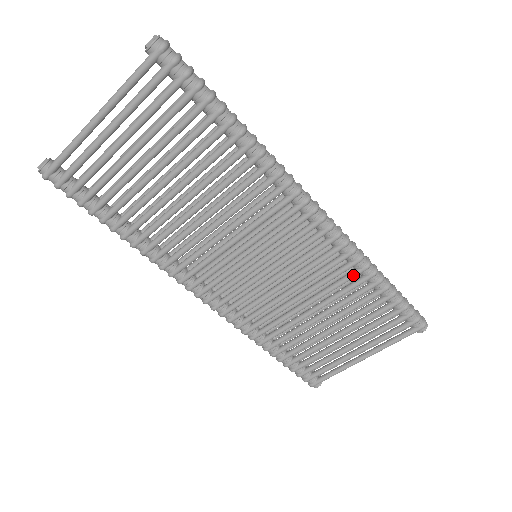
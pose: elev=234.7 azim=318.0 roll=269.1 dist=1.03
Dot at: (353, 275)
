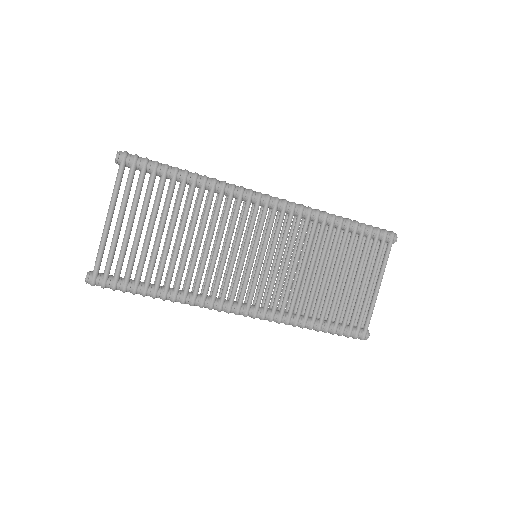
Dot at: (323, 226)
